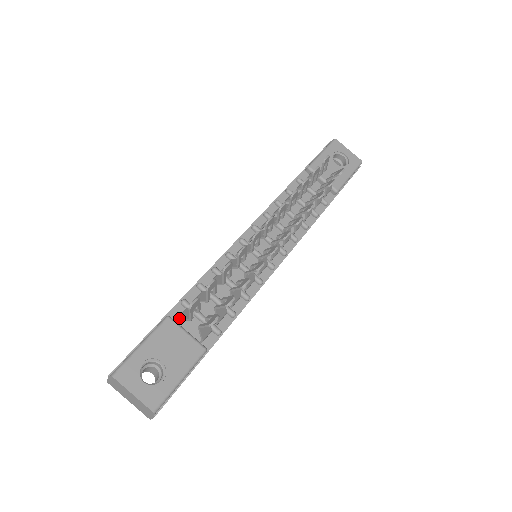
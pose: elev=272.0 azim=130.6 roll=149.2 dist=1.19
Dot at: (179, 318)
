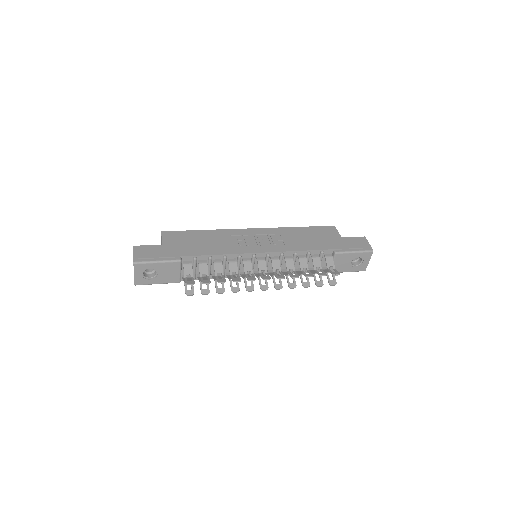
Dot at: (184, 267)
